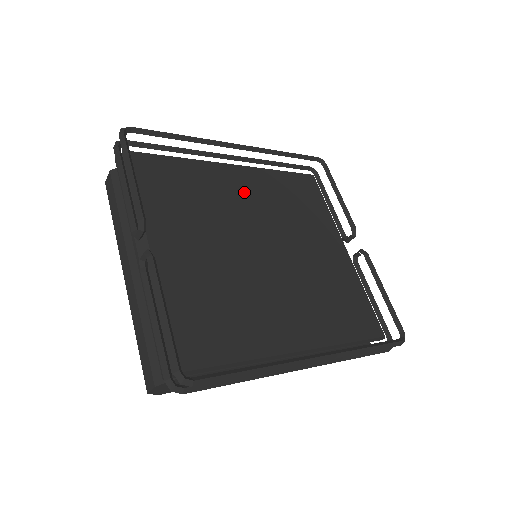
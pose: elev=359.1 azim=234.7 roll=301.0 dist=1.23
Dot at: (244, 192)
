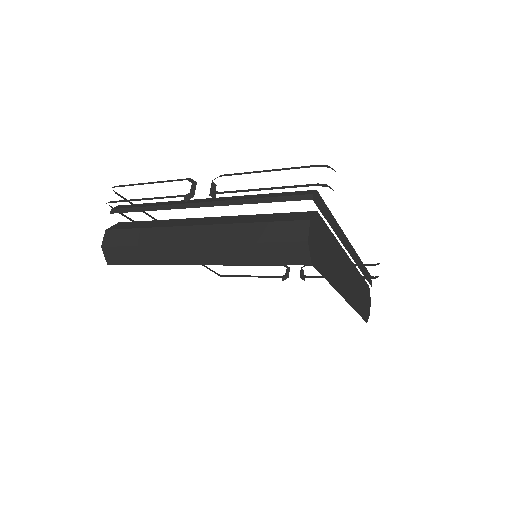
Dot at: occluded
